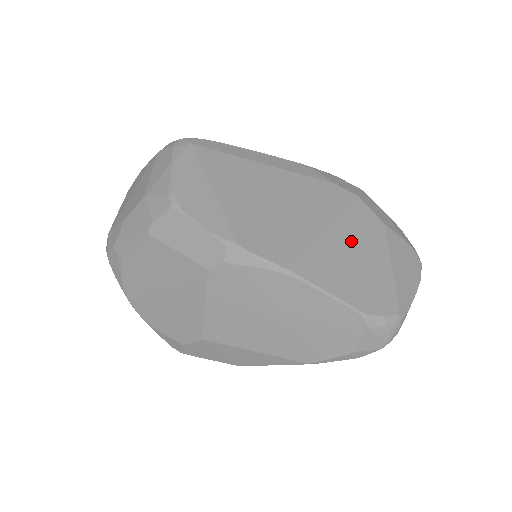
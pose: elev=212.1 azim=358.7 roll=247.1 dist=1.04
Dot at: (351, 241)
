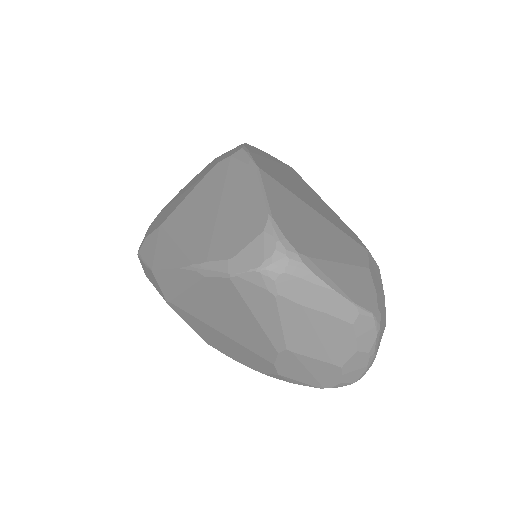
Dot at: (325, 228)
